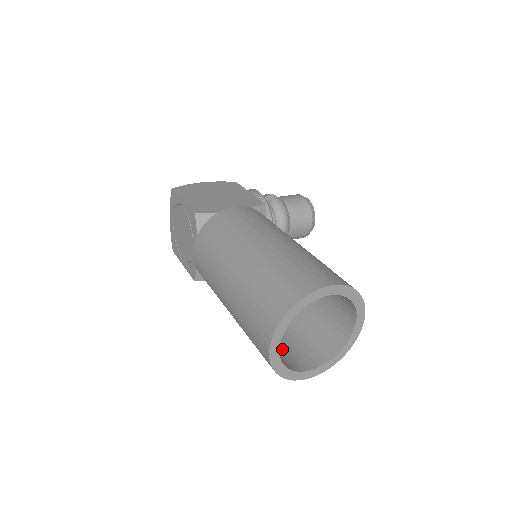
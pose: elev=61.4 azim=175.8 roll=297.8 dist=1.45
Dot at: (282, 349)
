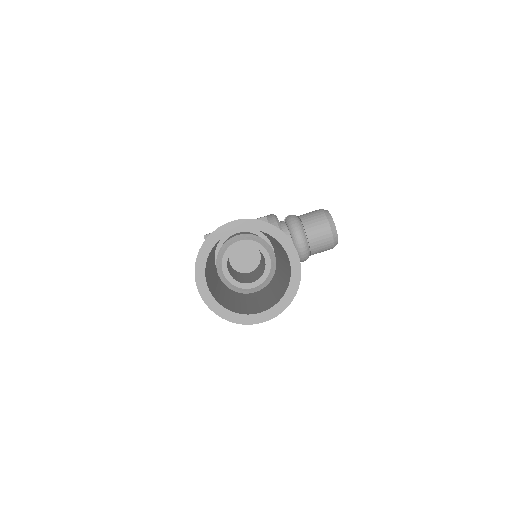
Dot at: (245, 308)
